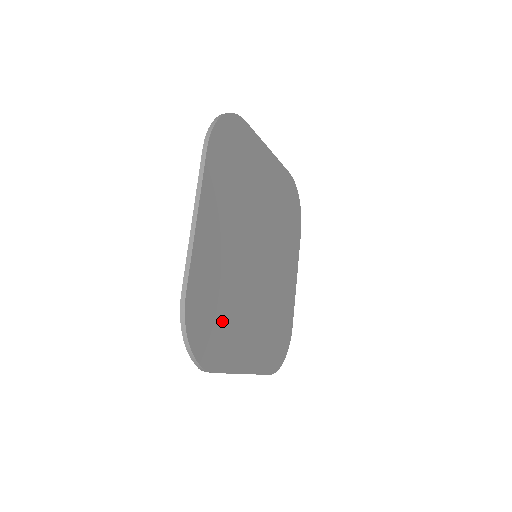
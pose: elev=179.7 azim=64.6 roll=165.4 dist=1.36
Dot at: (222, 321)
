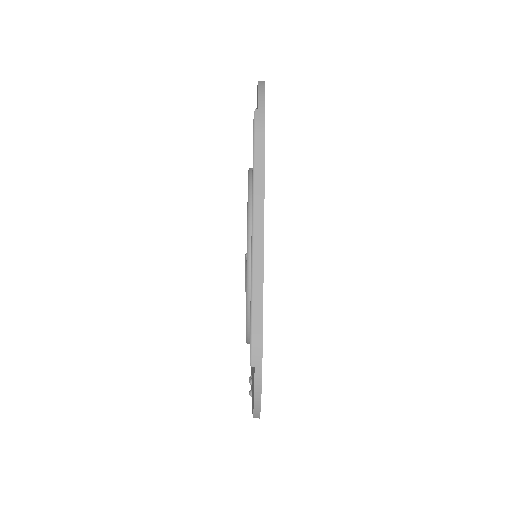
Dot at: occluded
